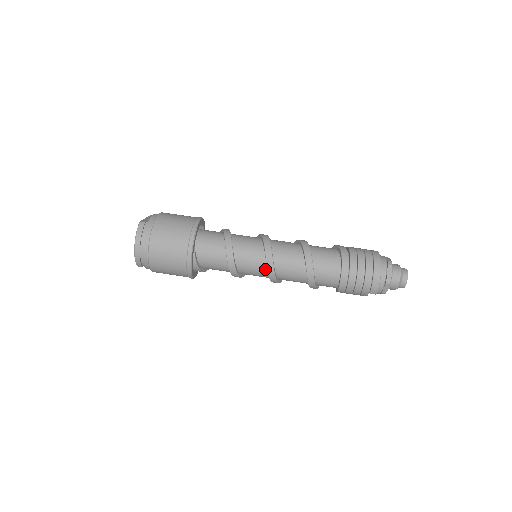
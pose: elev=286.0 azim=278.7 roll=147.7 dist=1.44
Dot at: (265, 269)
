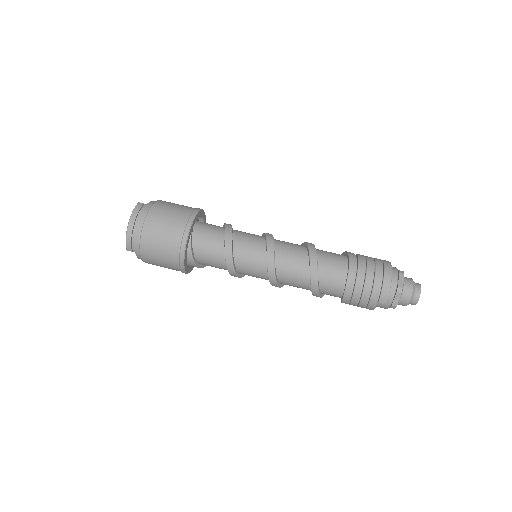
Dot at: (265, 264)
